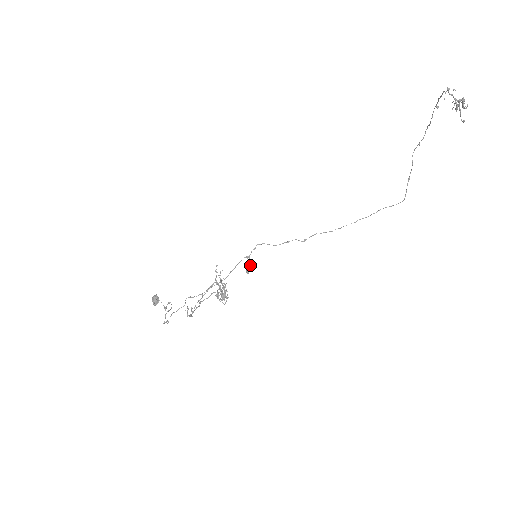
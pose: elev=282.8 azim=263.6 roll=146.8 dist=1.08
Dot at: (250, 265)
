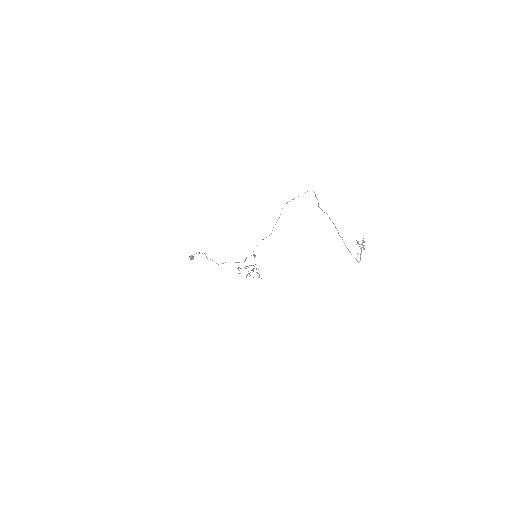
Dot at: (254, 256)
